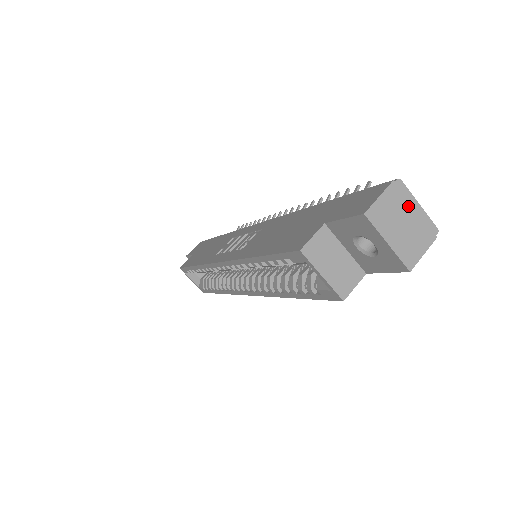
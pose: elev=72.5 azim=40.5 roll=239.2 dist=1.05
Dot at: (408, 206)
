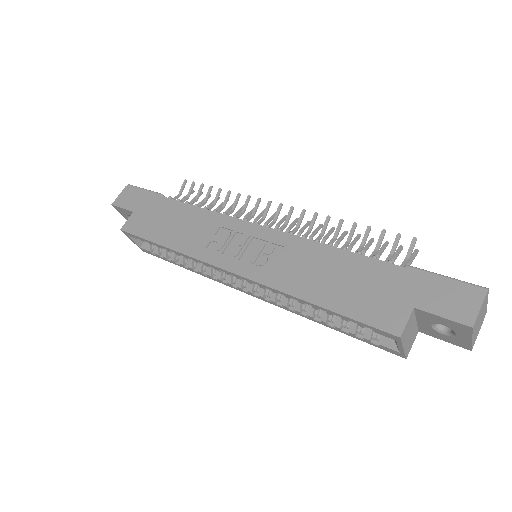
Dot at: (485, 306)
